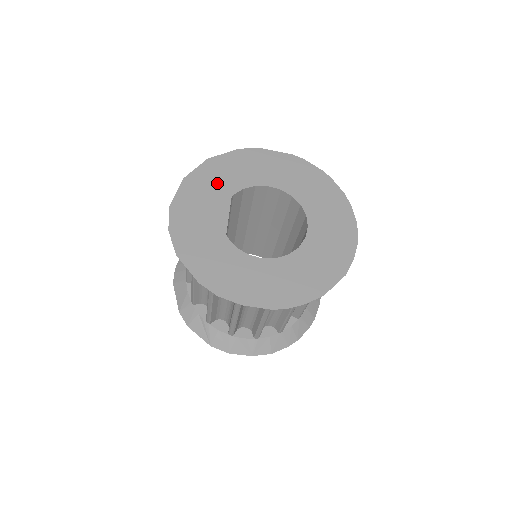
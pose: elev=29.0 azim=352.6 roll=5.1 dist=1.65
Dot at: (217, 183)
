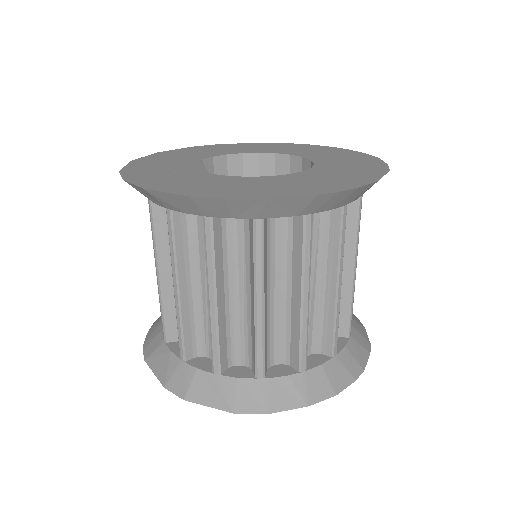
Dot at: (177, 158)
